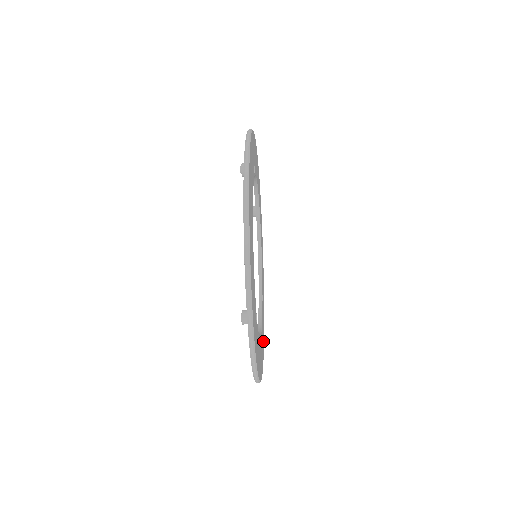
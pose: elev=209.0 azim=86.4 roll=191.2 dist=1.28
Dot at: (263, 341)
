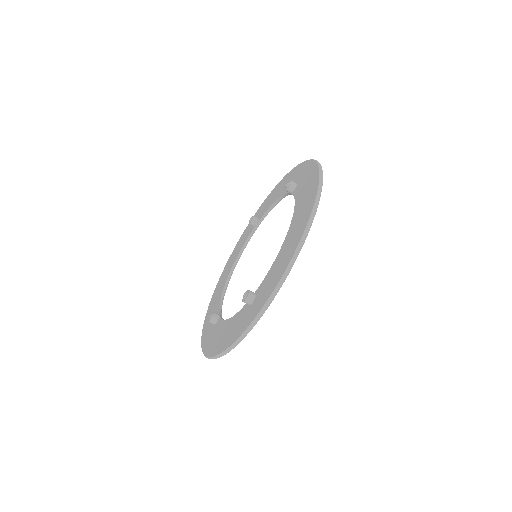
Dot at: occluded
